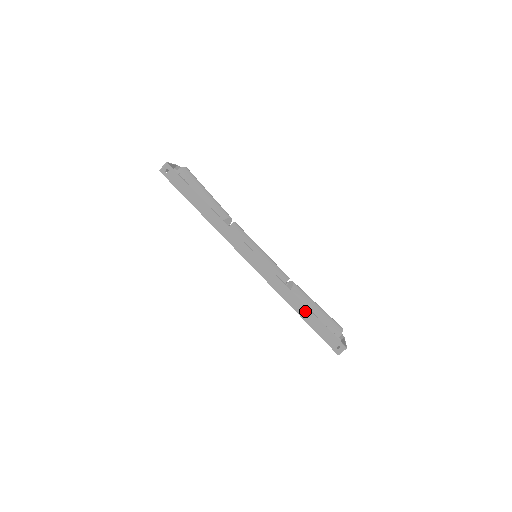
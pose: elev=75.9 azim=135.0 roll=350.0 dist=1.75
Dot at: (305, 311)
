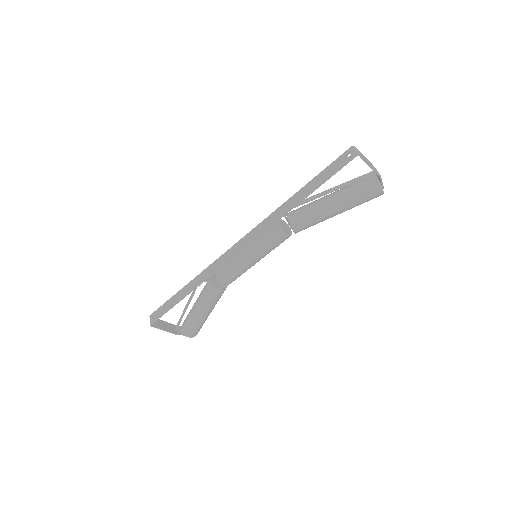
Dot at: (300, 194)
